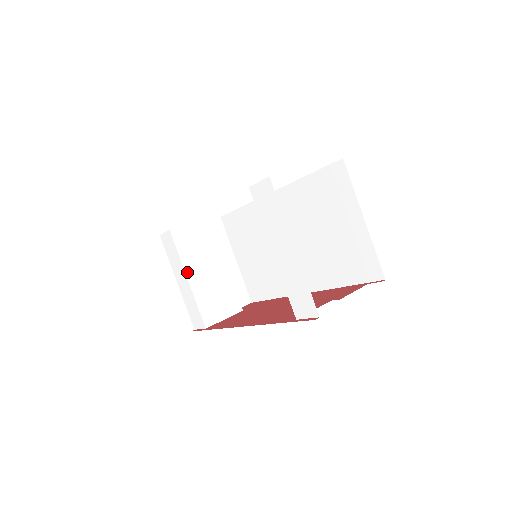
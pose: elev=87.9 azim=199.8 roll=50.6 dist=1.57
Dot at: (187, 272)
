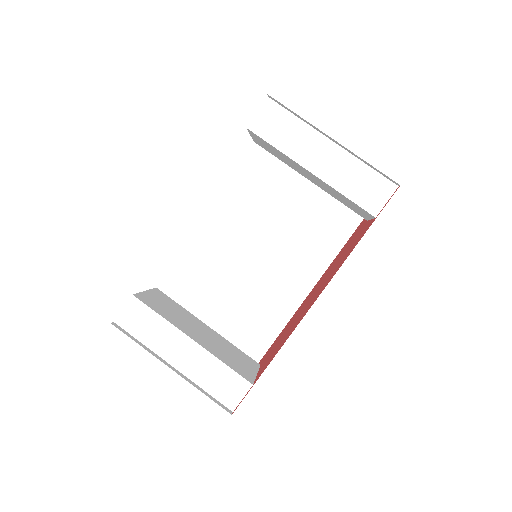
Dot at: (185, 333)
